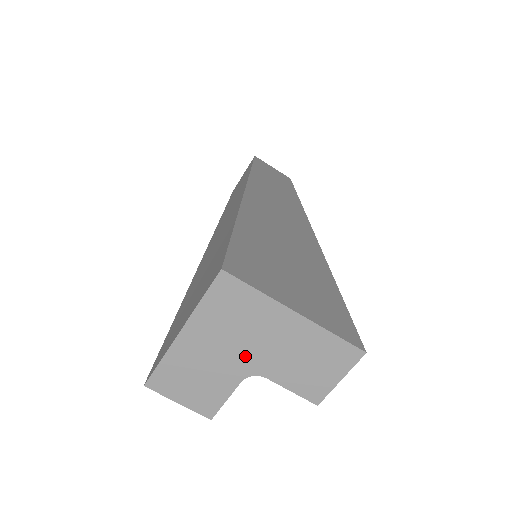
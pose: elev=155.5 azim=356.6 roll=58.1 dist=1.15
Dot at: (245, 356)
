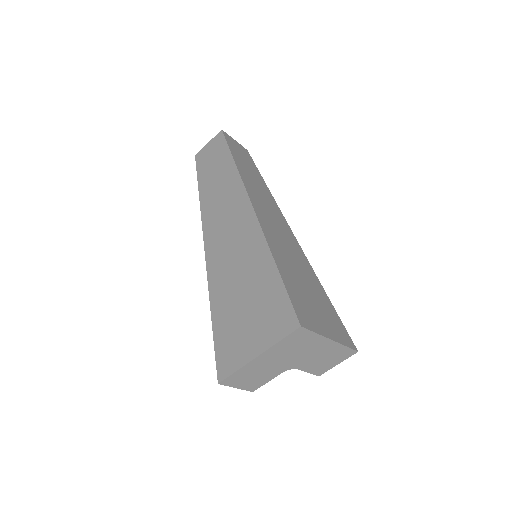
Dot at: (291, 362)
